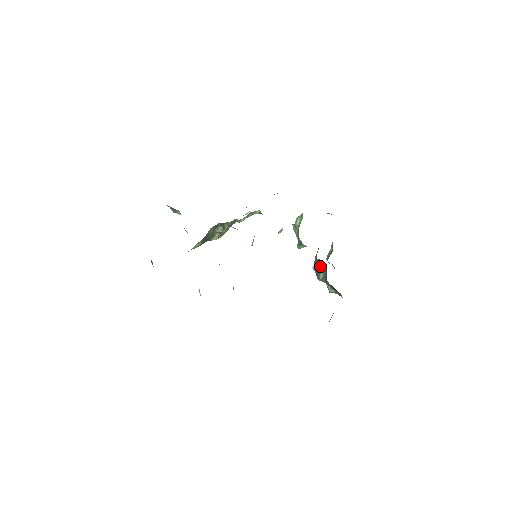
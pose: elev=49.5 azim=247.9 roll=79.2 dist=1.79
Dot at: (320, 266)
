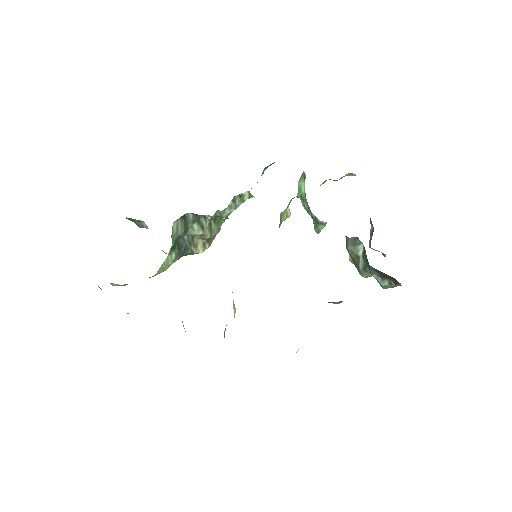
Dot at: (355, 248)
